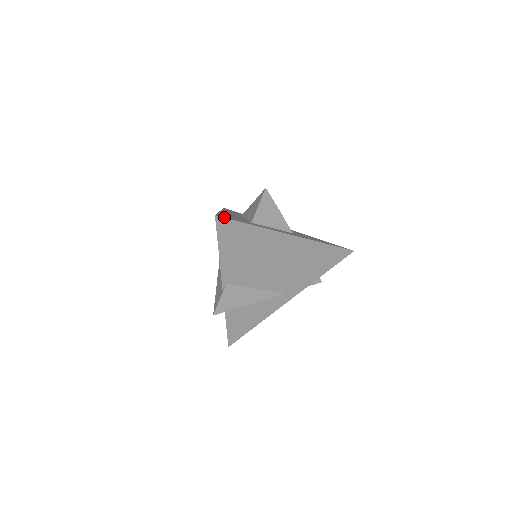
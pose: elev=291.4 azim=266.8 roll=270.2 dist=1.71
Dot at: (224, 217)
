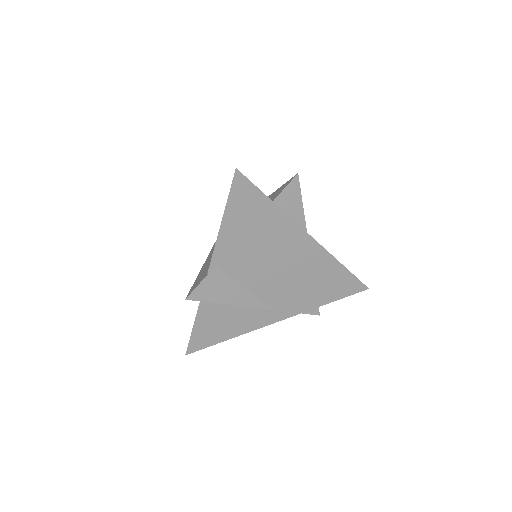
Dot at: (245, 176)
